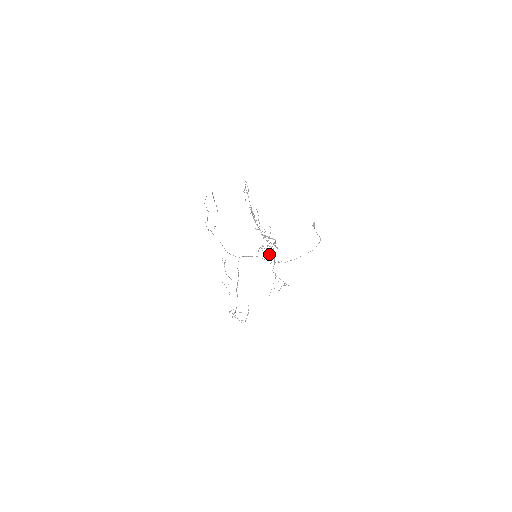
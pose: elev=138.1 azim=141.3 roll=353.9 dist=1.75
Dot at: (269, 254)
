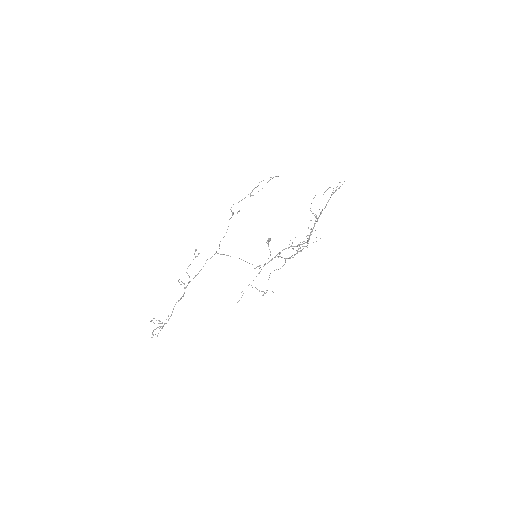
Dot at: occluded
